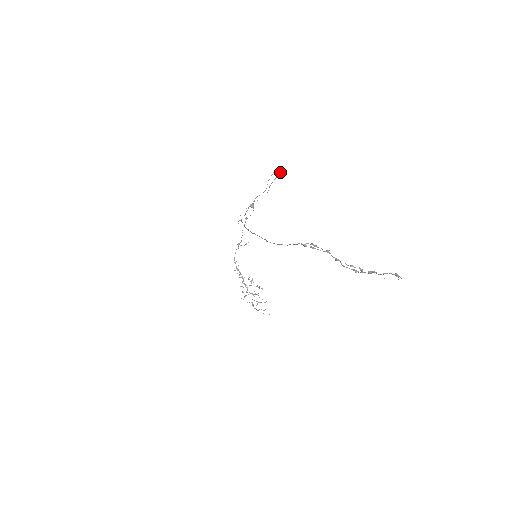
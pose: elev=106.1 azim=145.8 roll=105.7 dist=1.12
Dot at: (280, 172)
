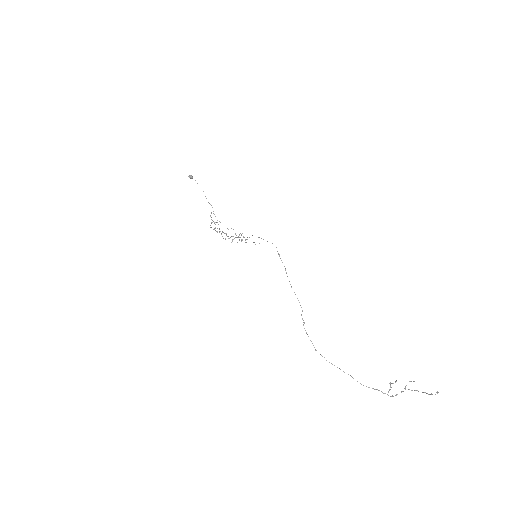
Dot at: occluded
